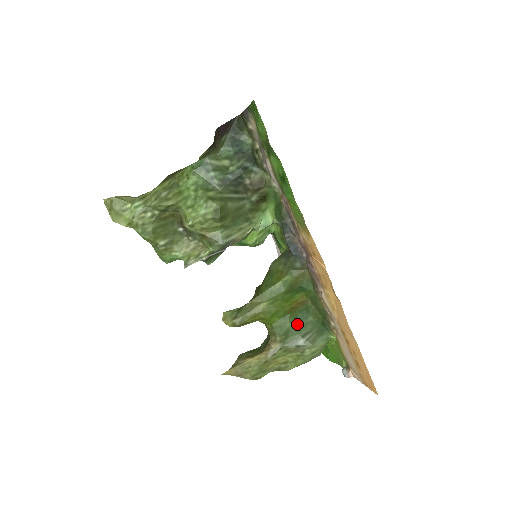
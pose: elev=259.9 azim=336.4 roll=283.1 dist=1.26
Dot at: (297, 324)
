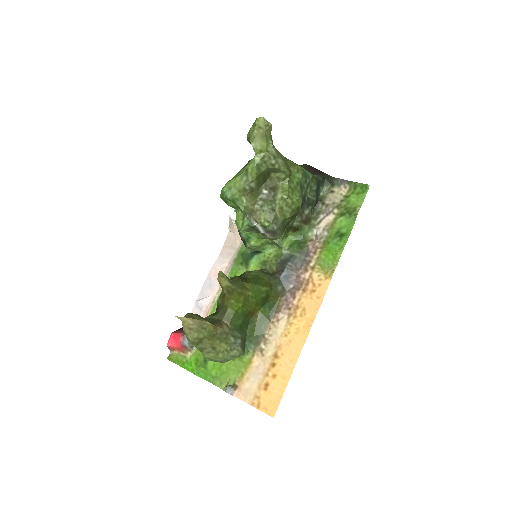
Dot at: (242, 326)
